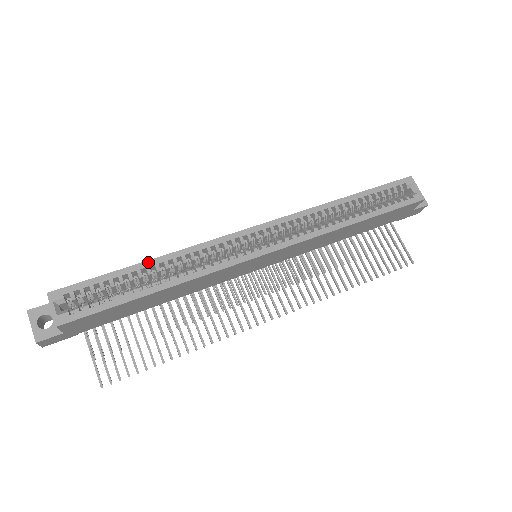
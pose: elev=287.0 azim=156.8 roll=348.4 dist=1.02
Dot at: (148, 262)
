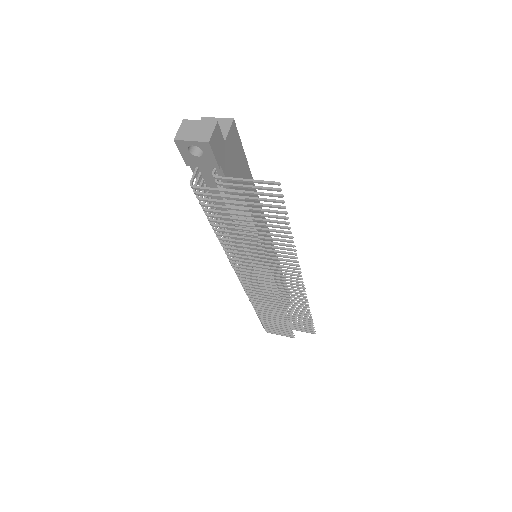
Dot at: occluded
